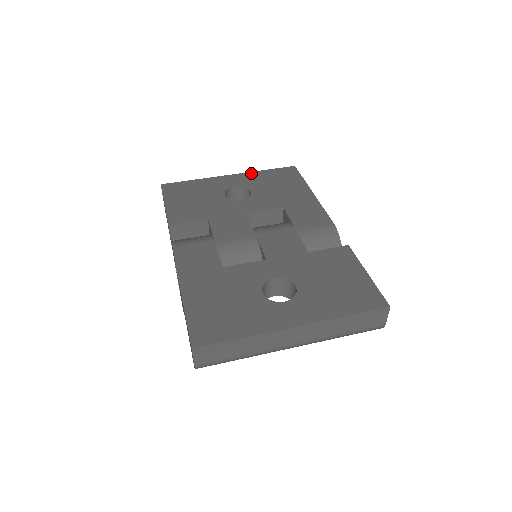
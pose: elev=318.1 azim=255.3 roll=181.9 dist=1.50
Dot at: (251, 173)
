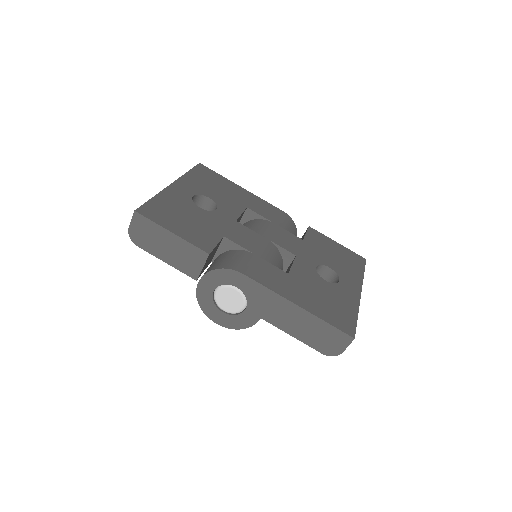
Dot at: (184, 178)
